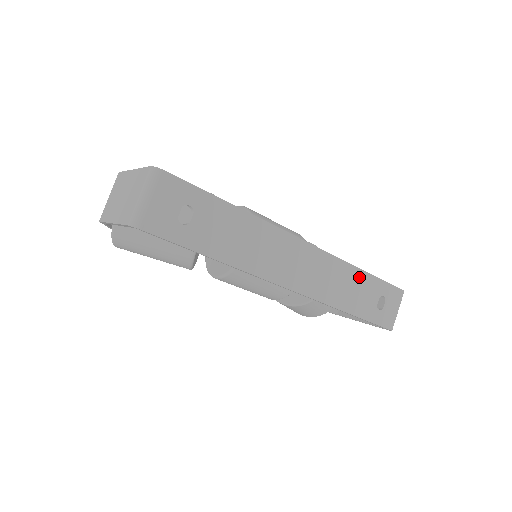
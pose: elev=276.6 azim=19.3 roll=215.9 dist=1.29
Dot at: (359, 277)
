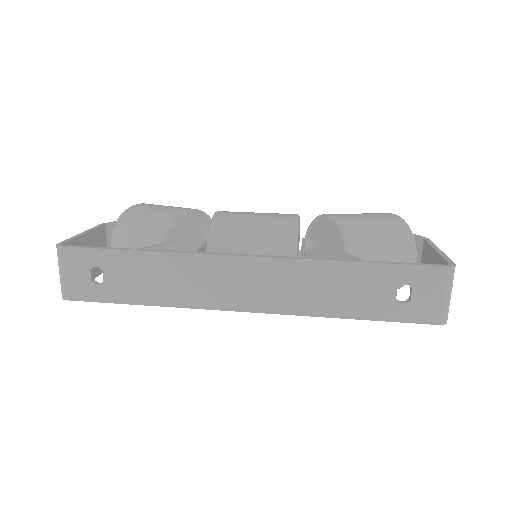
Dot at: (346, 272)
